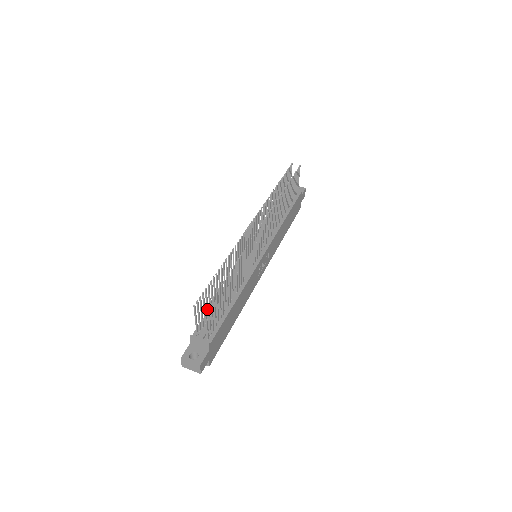
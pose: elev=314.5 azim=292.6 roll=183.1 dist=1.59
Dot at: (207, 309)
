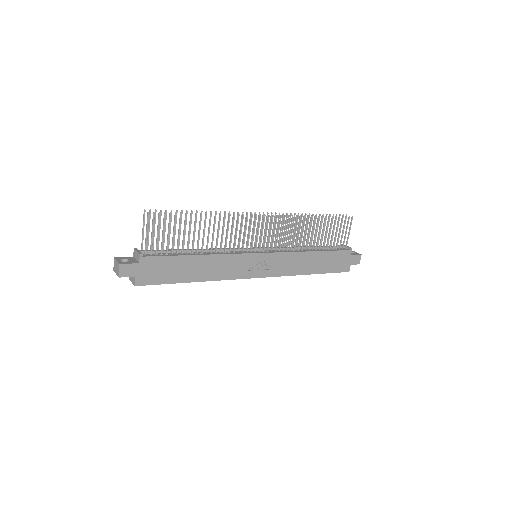
Dot at: (164, 237)
